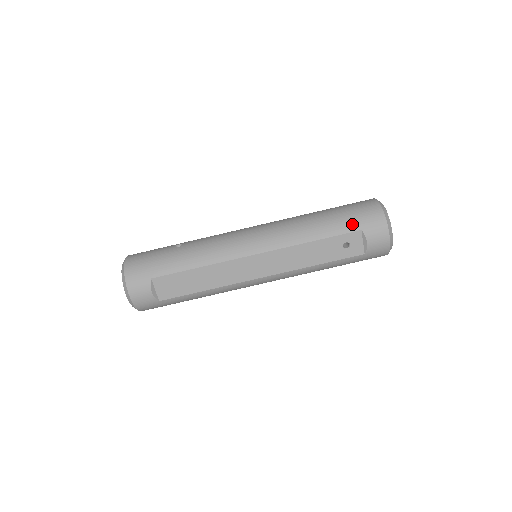
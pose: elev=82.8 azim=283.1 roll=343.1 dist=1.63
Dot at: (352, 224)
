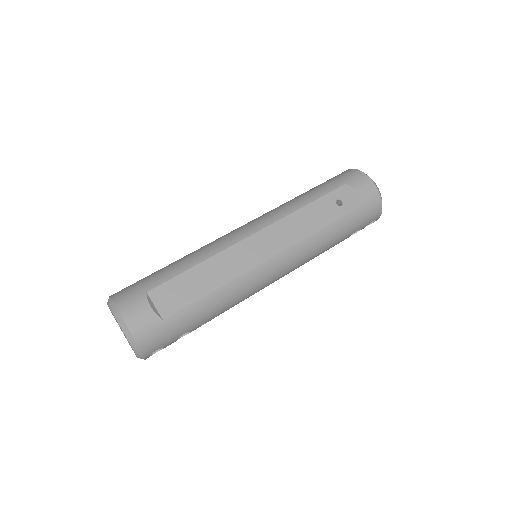
Dot at: (334, 184)
